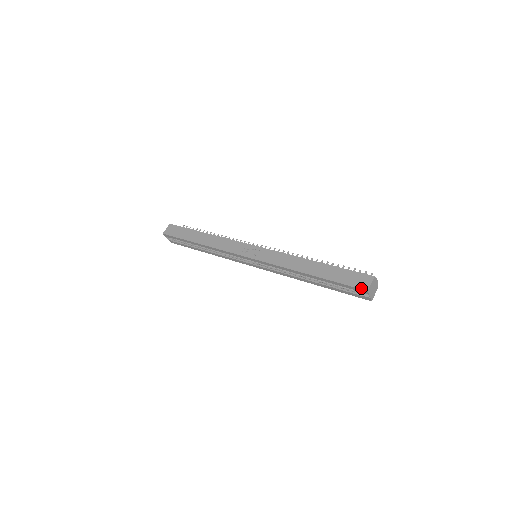
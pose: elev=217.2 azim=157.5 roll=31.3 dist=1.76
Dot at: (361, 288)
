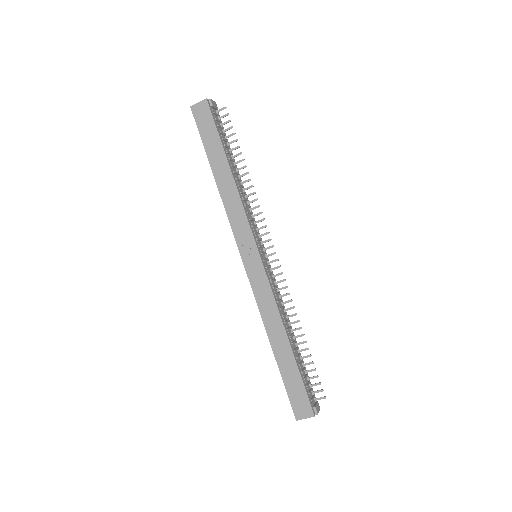
Dot at: (294, 413)
